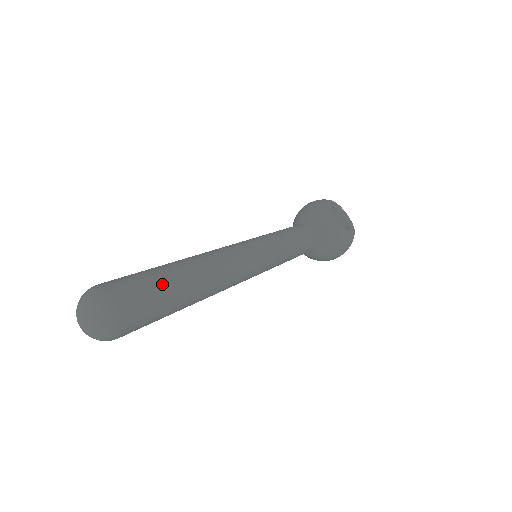
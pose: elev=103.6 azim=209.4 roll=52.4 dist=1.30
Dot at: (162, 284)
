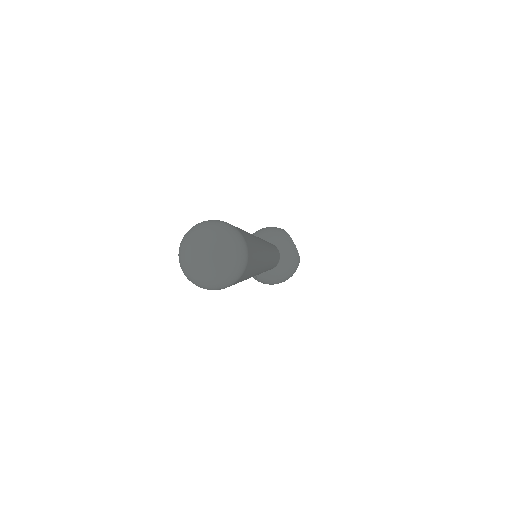
Dot at: (254, 242)
